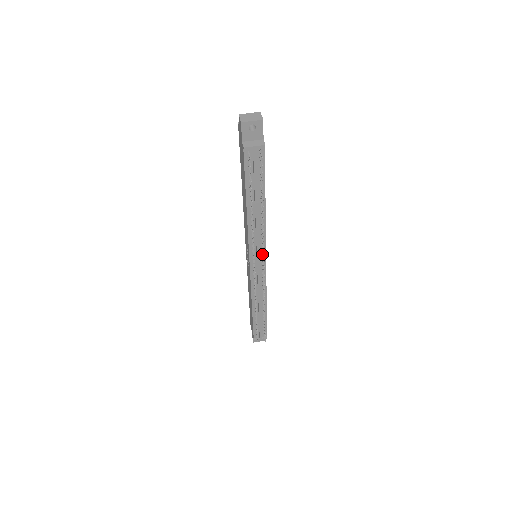
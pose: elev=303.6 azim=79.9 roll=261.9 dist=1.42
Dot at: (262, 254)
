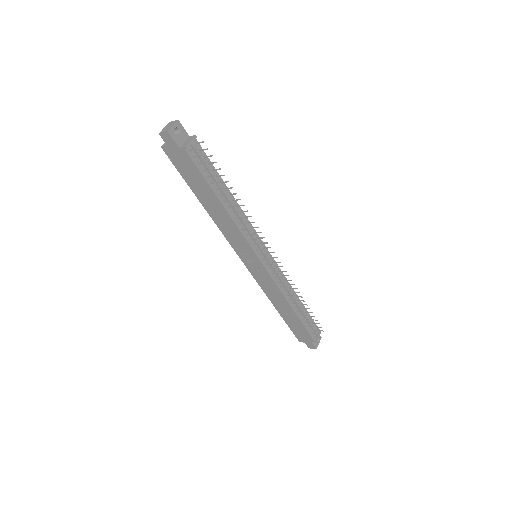
Dot at: (260, 243)
